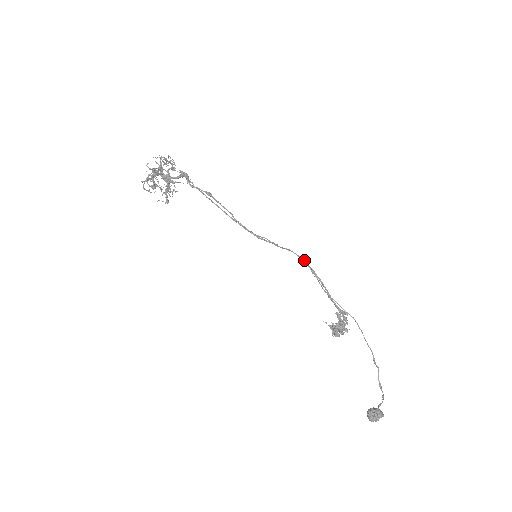
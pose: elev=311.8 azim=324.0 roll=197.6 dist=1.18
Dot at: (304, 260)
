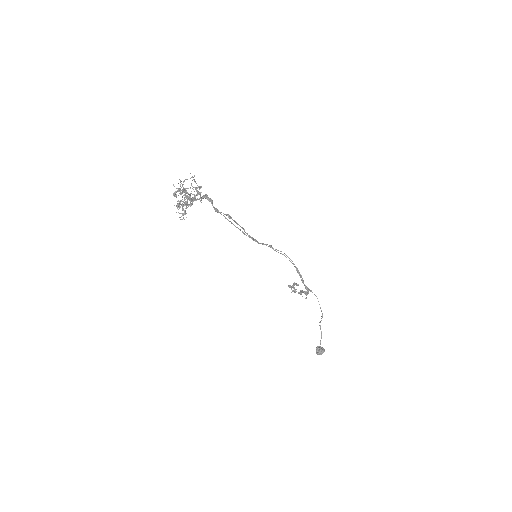
Dot at: (291, 260)
